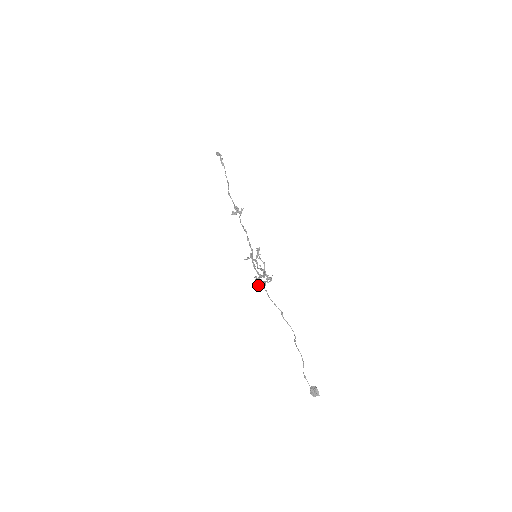
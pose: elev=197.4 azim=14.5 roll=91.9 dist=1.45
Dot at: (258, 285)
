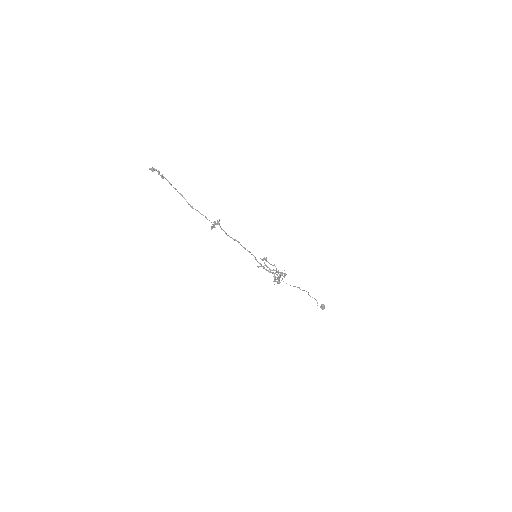
Dot at: (278, 282)
